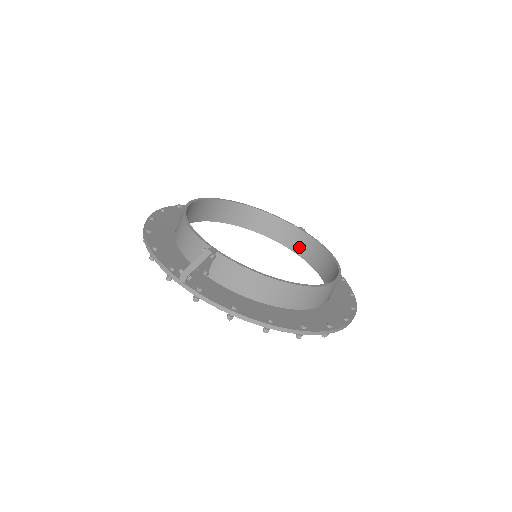
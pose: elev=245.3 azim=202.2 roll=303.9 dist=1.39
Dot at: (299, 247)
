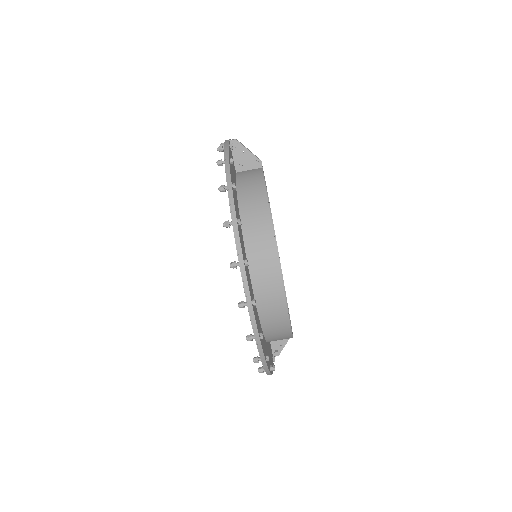
Dot at: occluded
